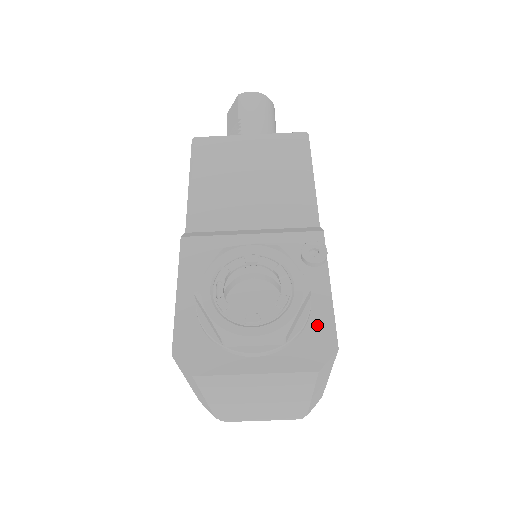
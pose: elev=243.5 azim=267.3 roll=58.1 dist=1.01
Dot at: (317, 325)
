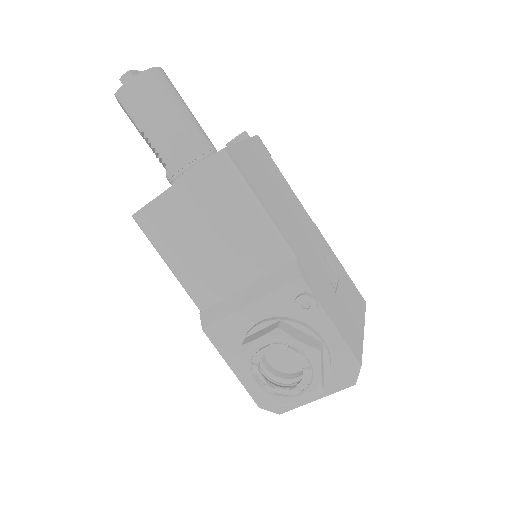
Dot at: (338, 356)
